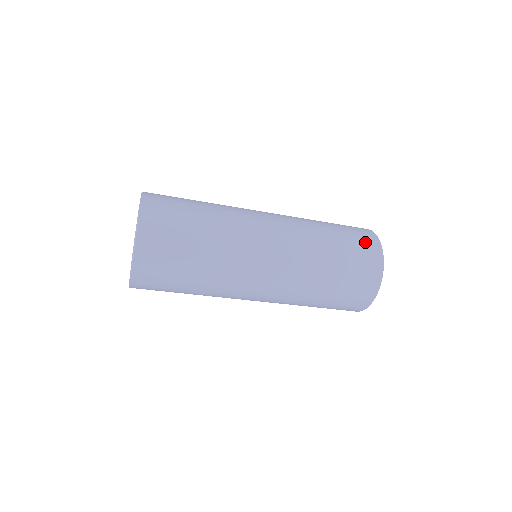
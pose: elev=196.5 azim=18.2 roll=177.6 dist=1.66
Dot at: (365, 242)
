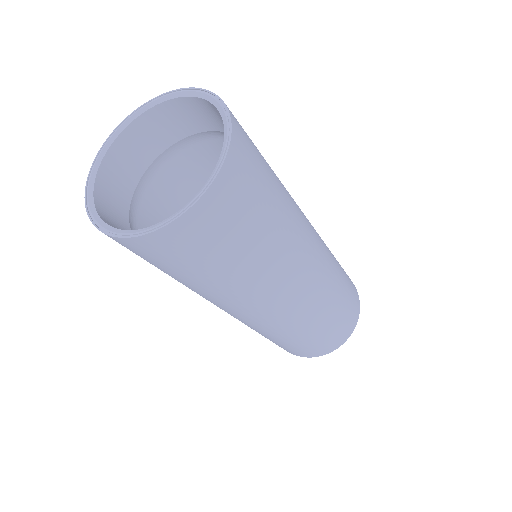
Dot at: (354, 292)
